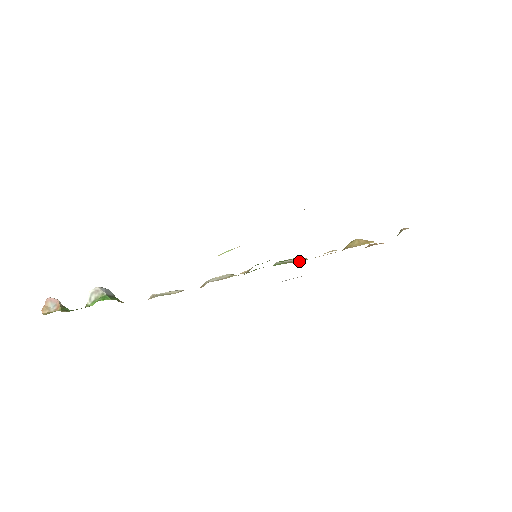
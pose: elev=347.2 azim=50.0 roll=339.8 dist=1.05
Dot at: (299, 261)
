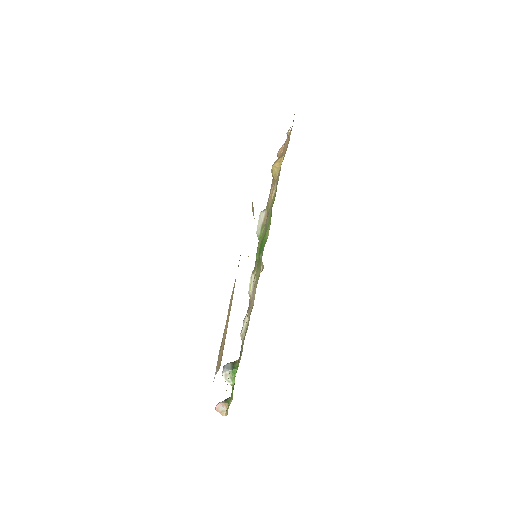
Dot at: (265, 217)
